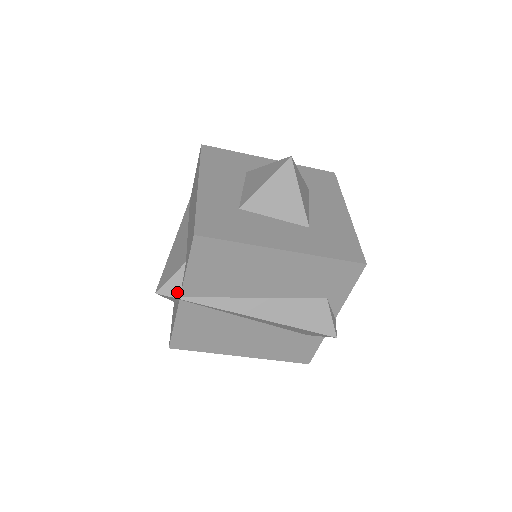
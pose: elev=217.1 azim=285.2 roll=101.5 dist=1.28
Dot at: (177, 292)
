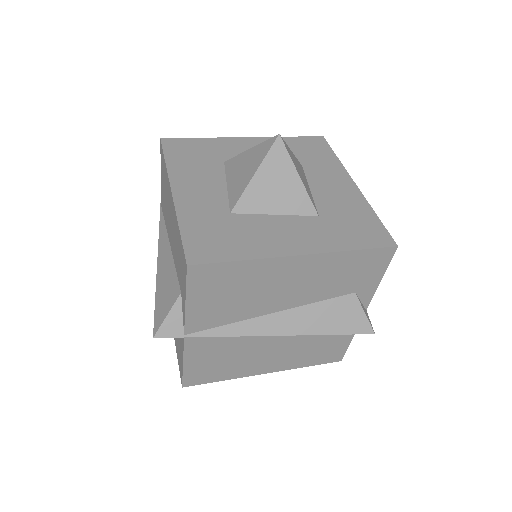
Dot at: (179, 330)
